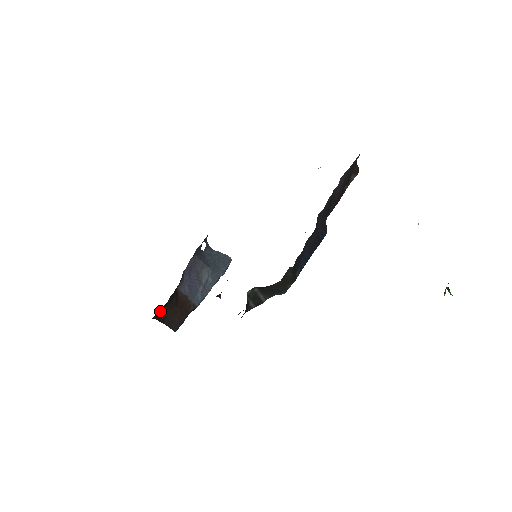
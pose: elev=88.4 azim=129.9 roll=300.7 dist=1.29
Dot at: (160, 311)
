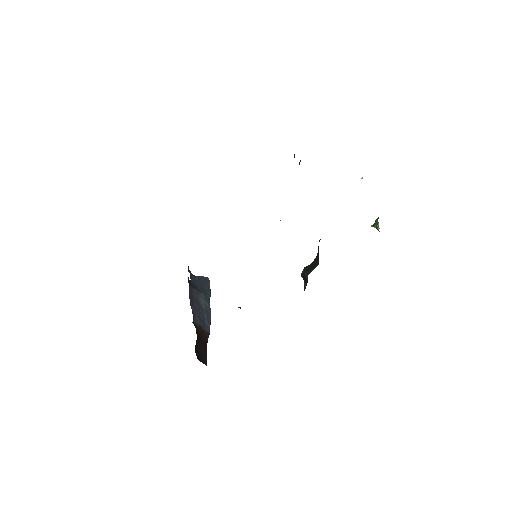
Dot at: (195, 349)
